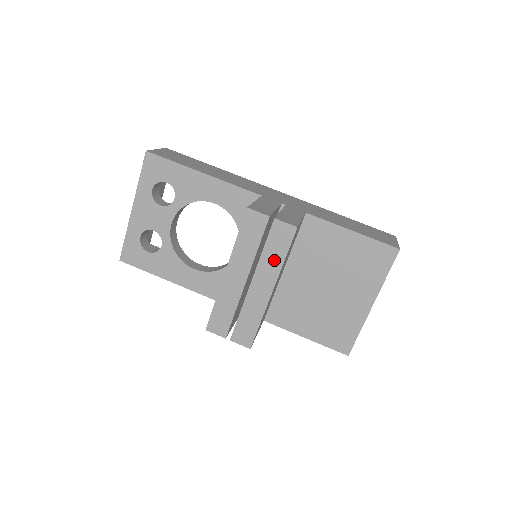
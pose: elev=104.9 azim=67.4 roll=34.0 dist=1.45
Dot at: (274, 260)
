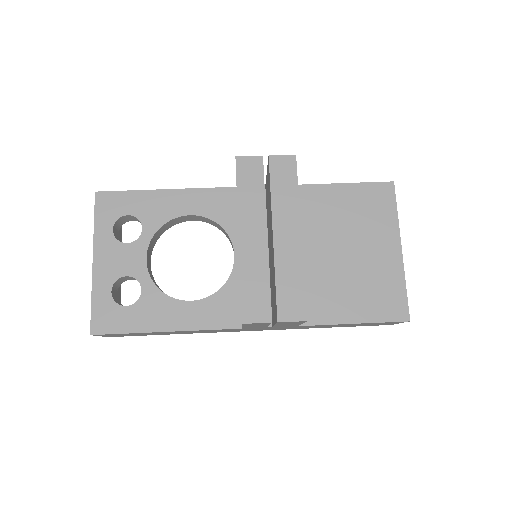
Dot at: (287, 198)
